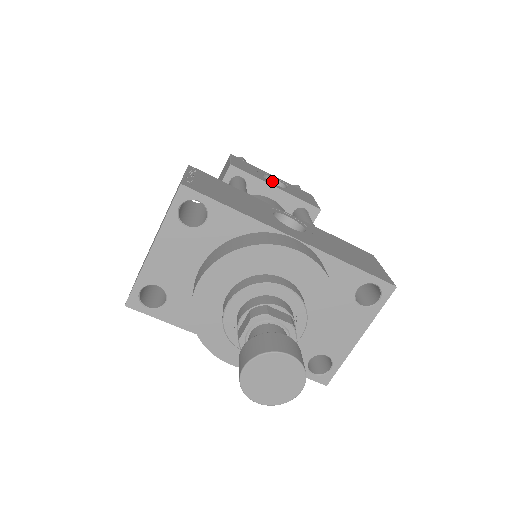
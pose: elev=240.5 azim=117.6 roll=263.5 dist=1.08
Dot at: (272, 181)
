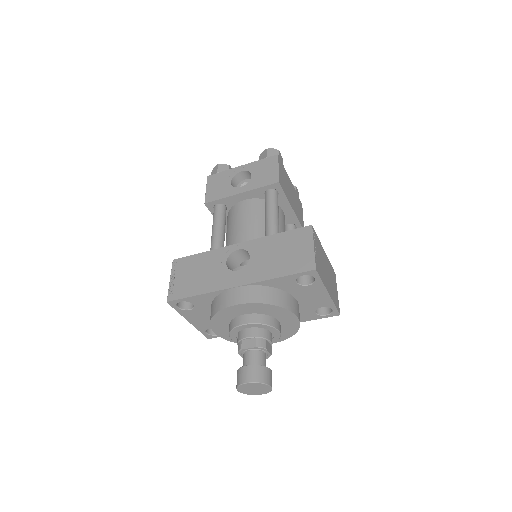
Dot at: (243, 173)
